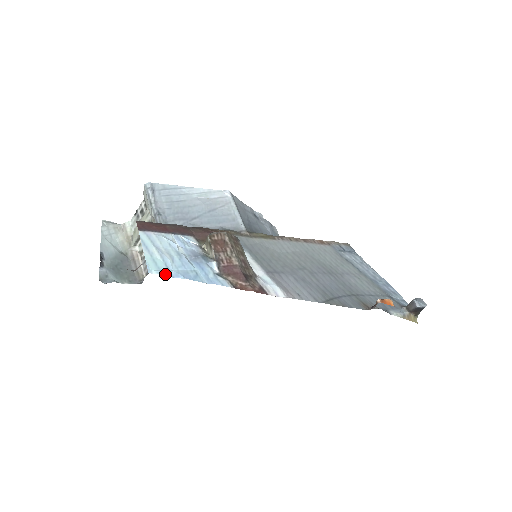
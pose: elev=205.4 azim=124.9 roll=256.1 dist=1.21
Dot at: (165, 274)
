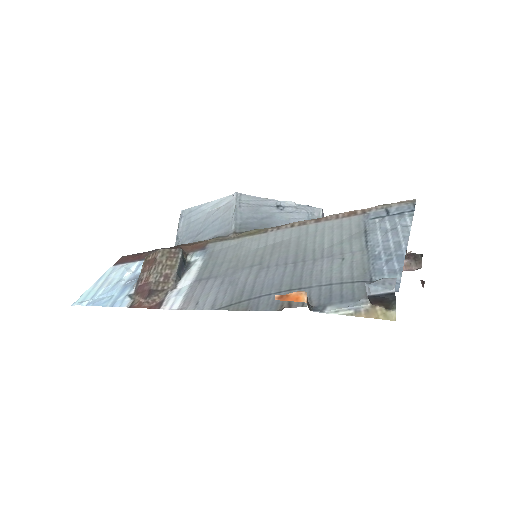
Dot at: (80, 304)
